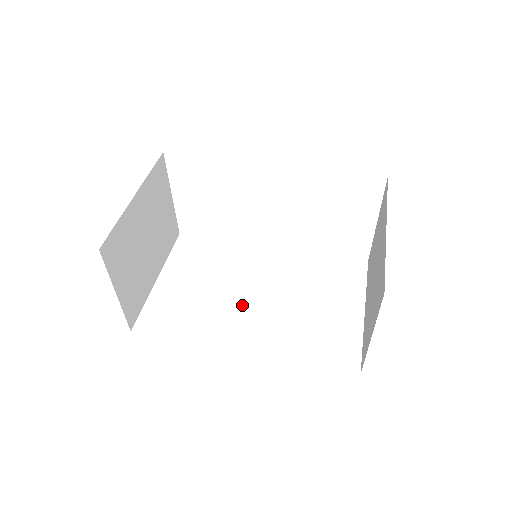
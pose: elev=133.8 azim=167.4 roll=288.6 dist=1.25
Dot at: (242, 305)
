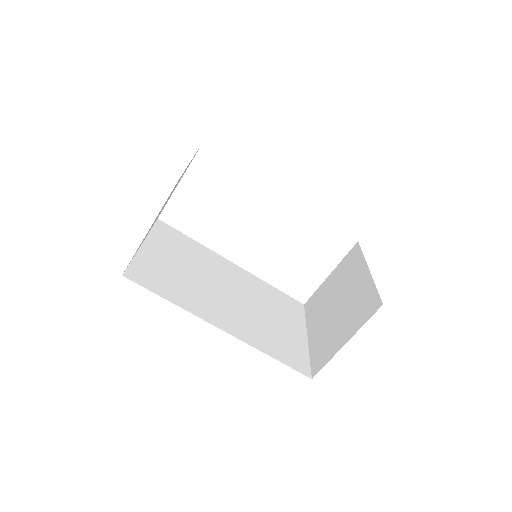
Dot at: (218, 296)
